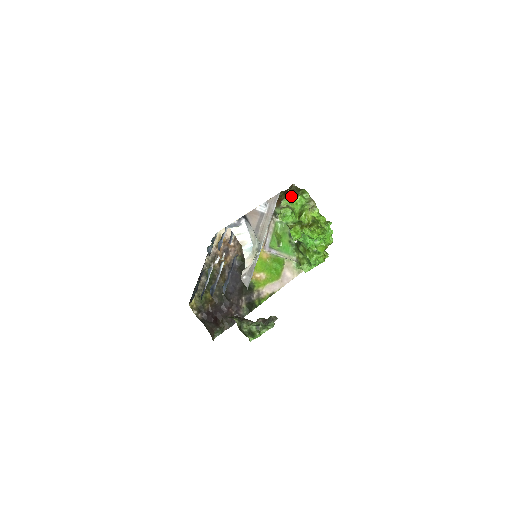
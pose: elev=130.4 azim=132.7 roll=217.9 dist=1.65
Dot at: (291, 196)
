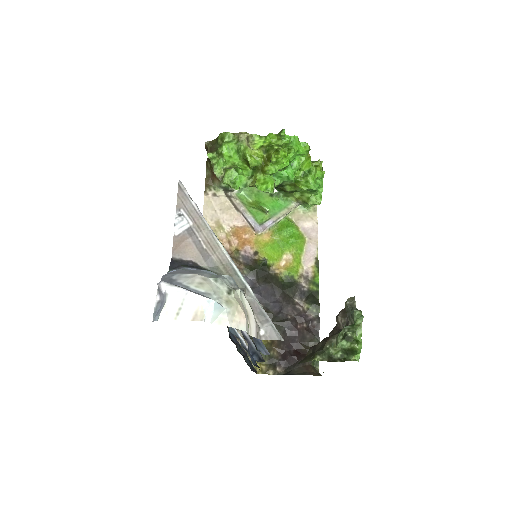
Dot at: (216, 157)
